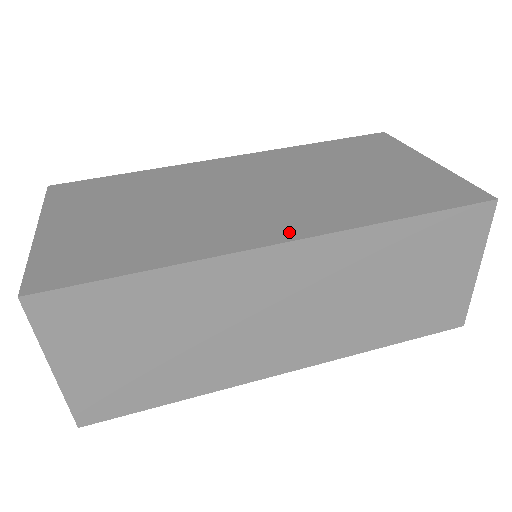
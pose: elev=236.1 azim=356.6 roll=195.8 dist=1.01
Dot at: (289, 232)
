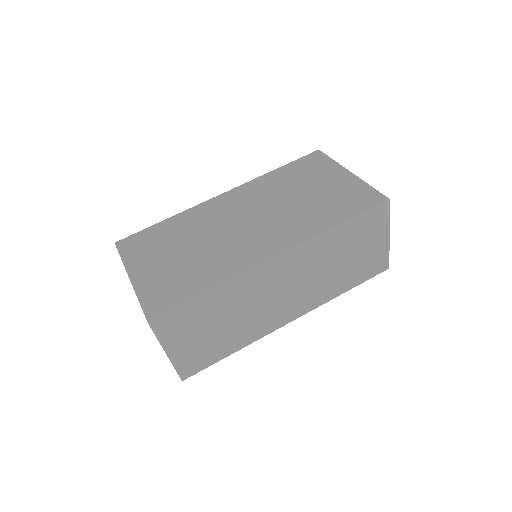
Dot at: (278, 249)
